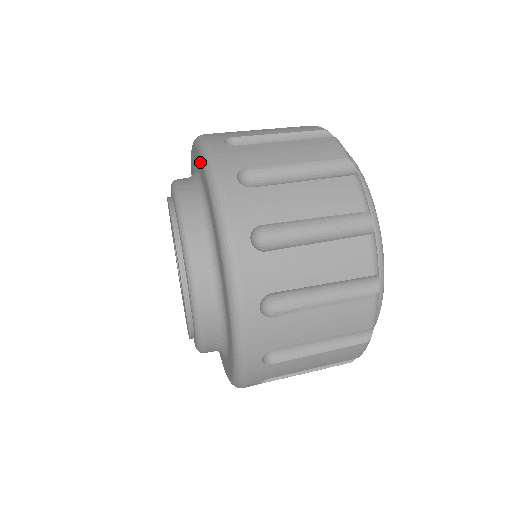
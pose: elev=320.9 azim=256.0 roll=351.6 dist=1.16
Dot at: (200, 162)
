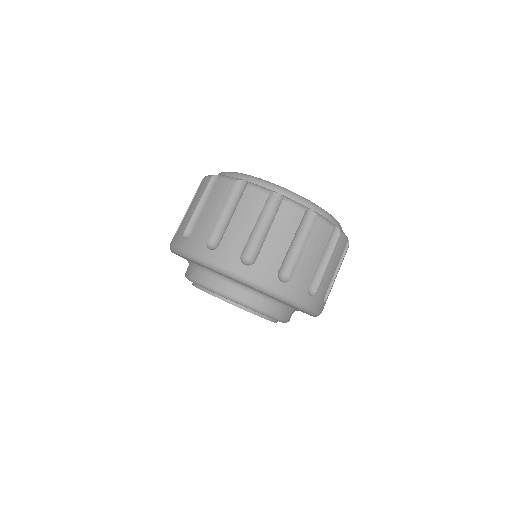
Dot at: occluded
